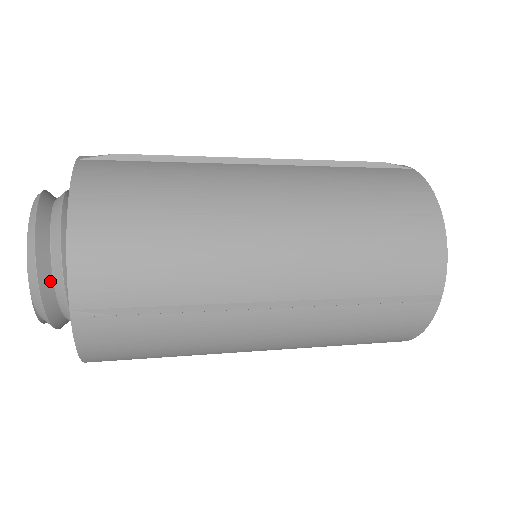
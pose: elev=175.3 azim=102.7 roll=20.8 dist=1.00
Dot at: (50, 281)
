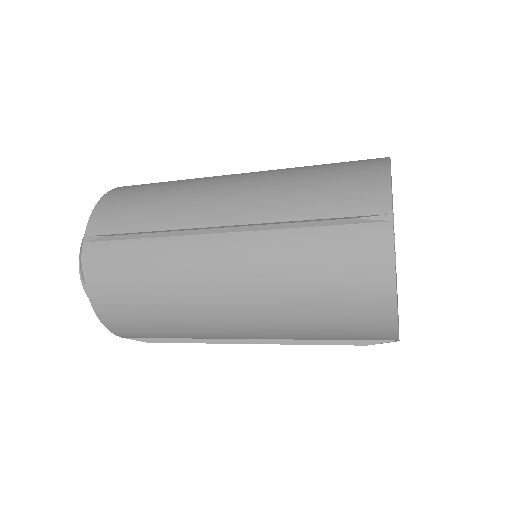
Dot at: occluded
